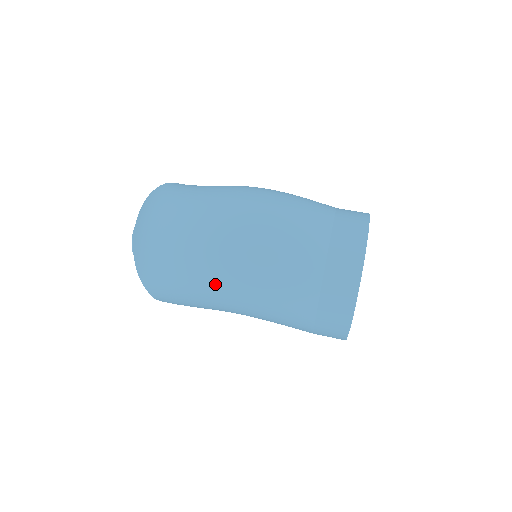
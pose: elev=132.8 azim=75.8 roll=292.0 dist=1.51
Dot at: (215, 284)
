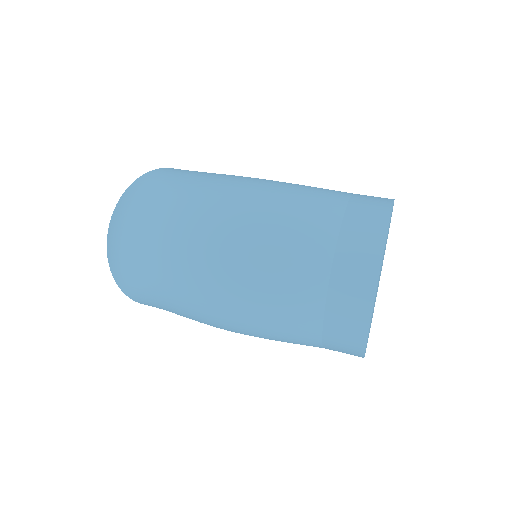
Dot at: (202, 317)
